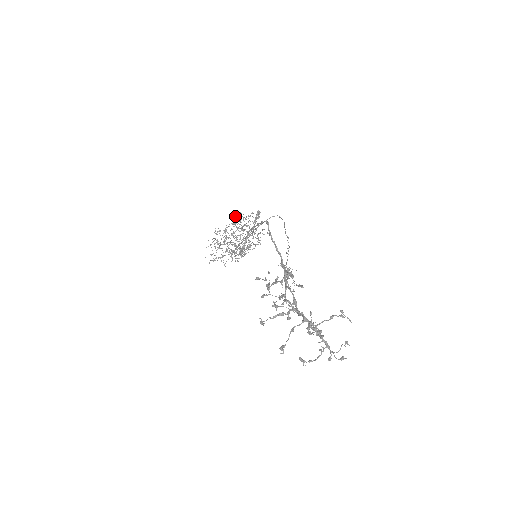
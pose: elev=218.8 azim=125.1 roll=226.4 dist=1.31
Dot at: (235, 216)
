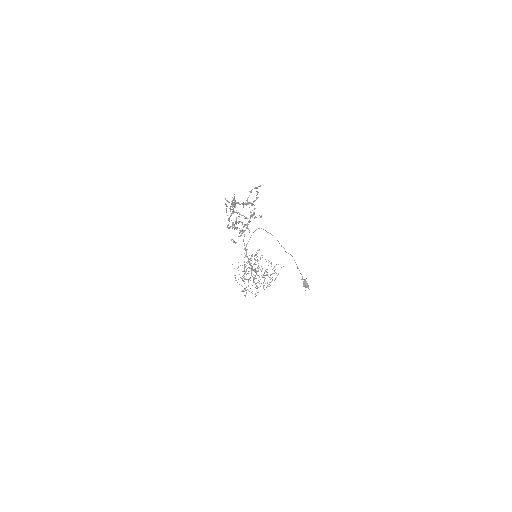
Dot at: occluded
